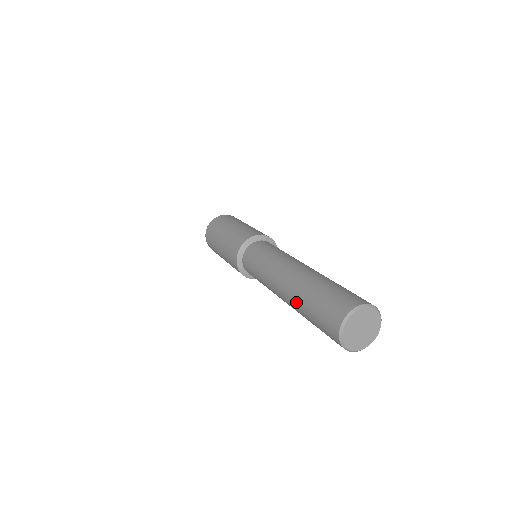
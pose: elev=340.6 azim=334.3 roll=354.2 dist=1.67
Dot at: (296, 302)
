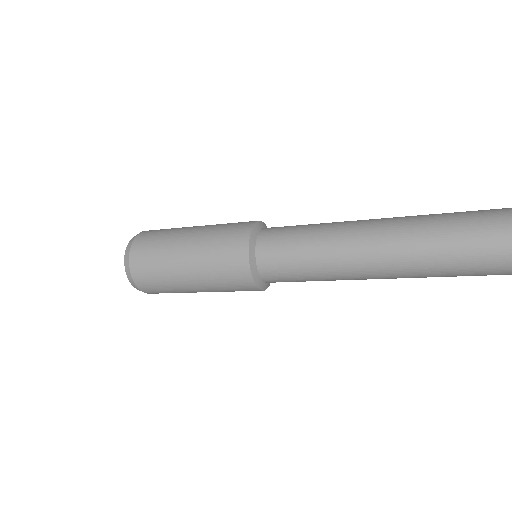
Dot at: (432, 235)
